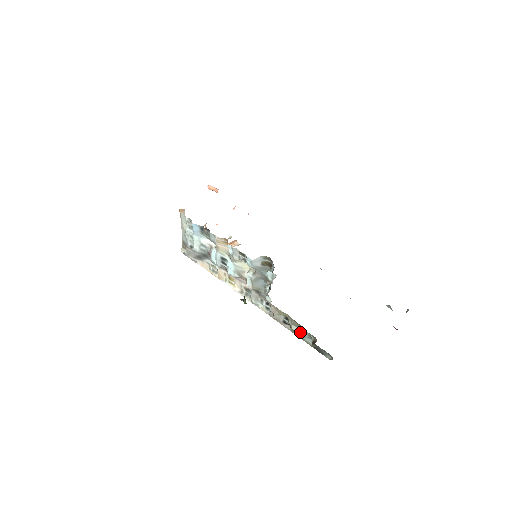
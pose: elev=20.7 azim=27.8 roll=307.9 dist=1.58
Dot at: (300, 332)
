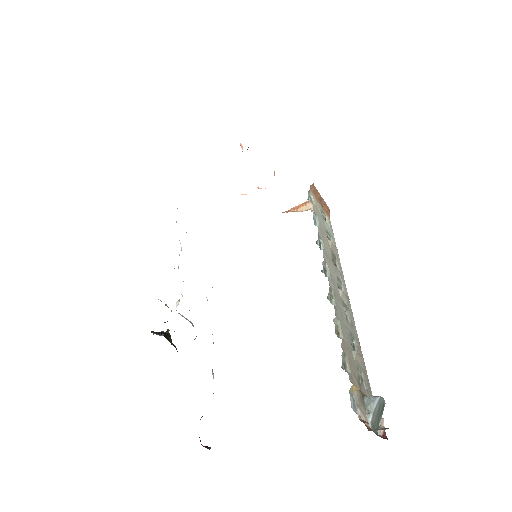
Dot at: occluded
